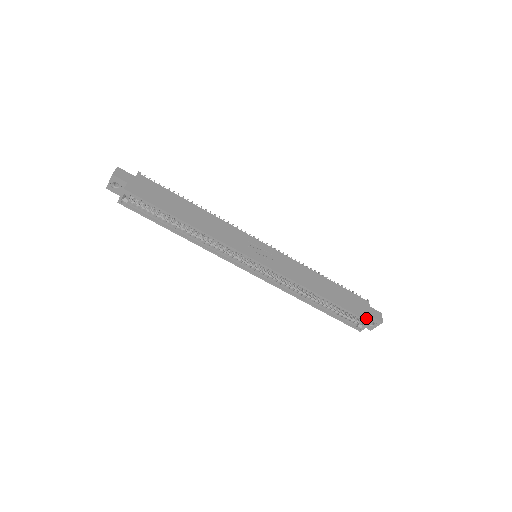
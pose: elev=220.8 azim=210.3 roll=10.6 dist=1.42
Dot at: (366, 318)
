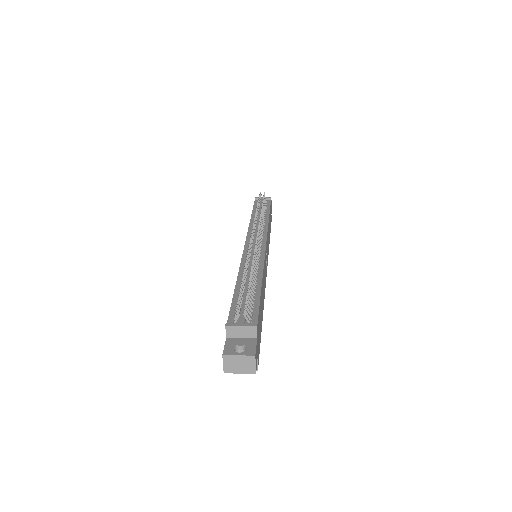
Dot at: (271, 221)
